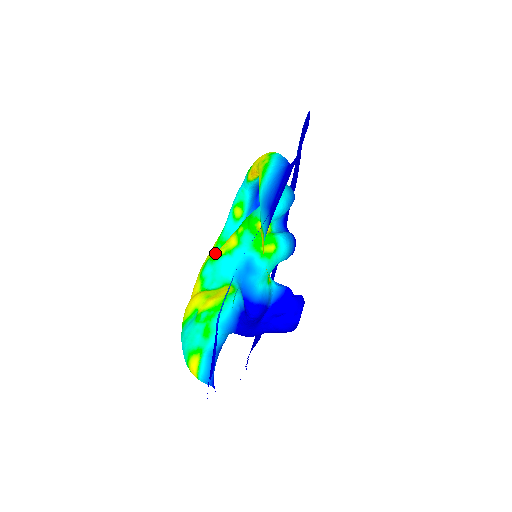
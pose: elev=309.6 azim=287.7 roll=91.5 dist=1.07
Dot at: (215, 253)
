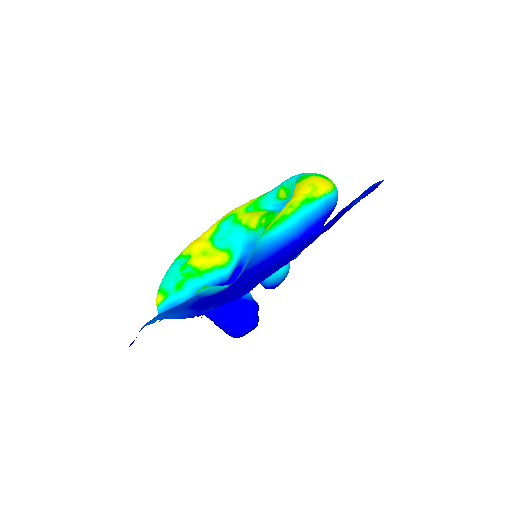
Dot at: (242, 214)
